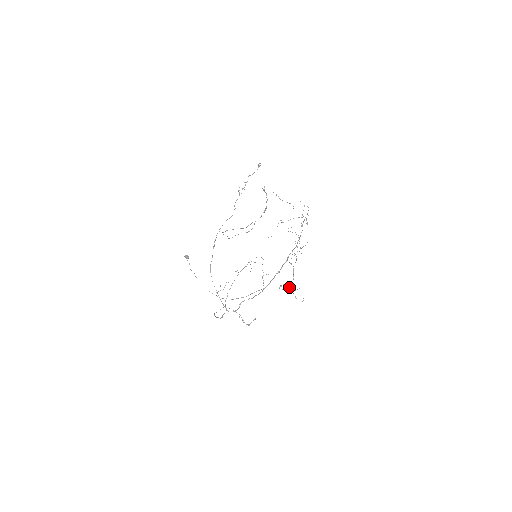
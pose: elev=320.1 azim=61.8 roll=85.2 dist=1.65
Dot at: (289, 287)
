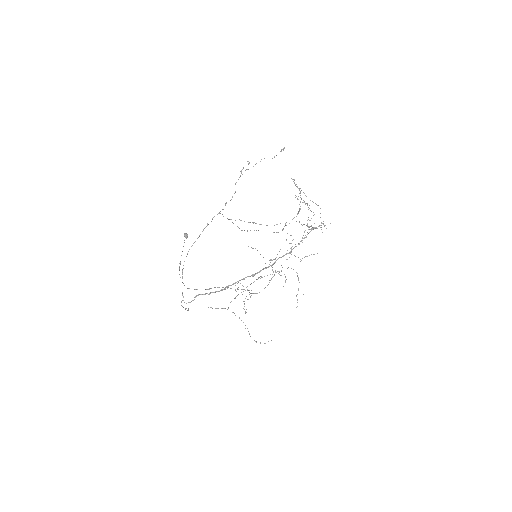
Dot at: occluded
